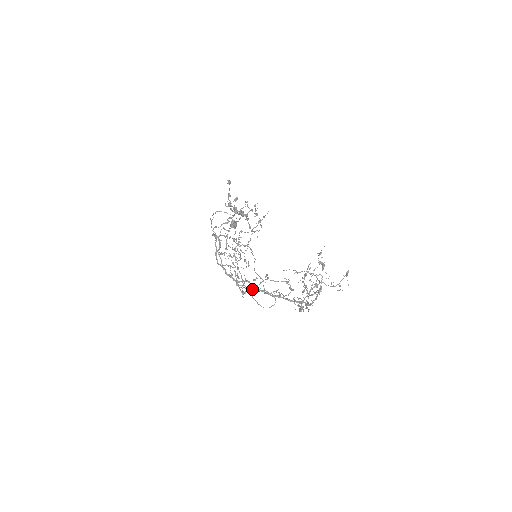
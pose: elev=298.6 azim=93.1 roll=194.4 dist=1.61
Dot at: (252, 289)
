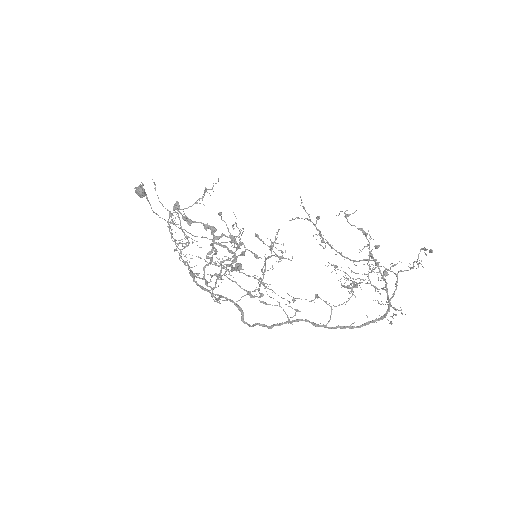
Dot at: (297, 310)
